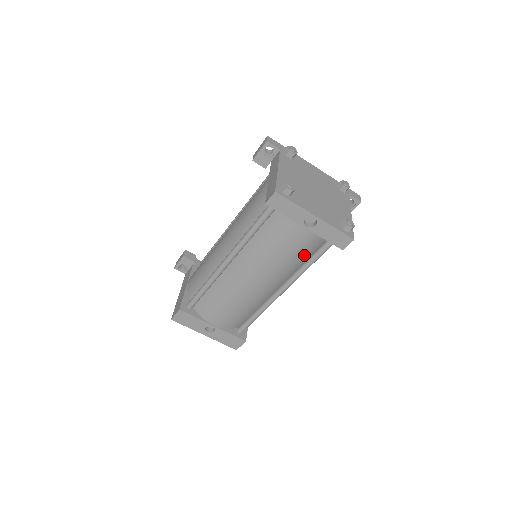
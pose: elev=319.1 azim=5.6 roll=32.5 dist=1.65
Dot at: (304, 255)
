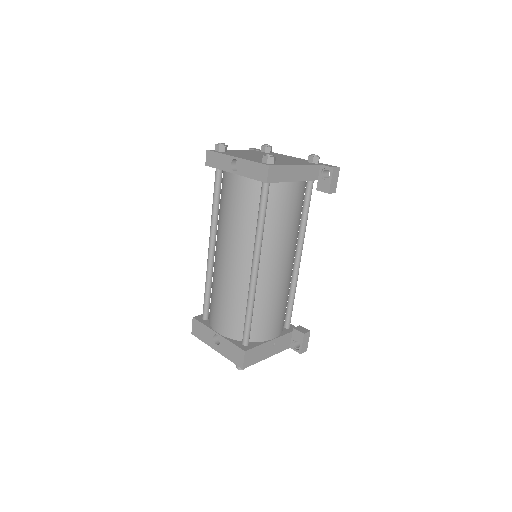
Dot at: (252, 211)
